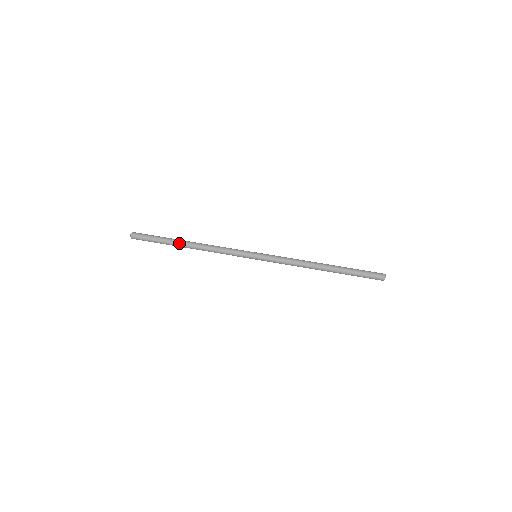
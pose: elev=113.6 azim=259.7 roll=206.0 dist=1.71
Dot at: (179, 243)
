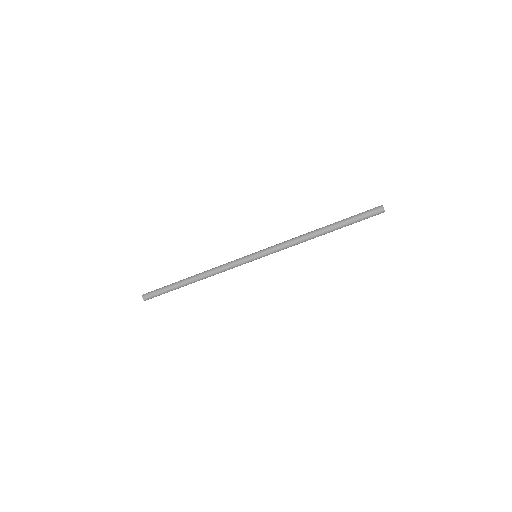
Dot at: (185, 282)
